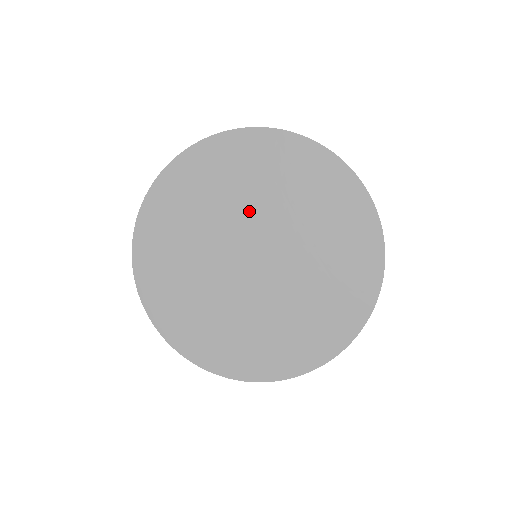
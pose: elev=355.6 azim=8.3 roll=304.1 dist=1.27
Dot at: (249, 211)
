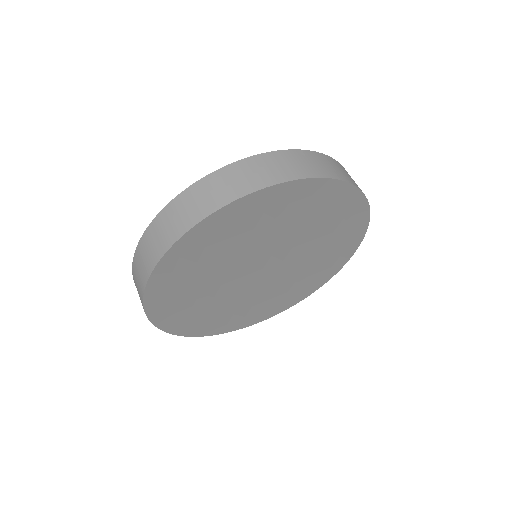
Dot at: (253, 248)
